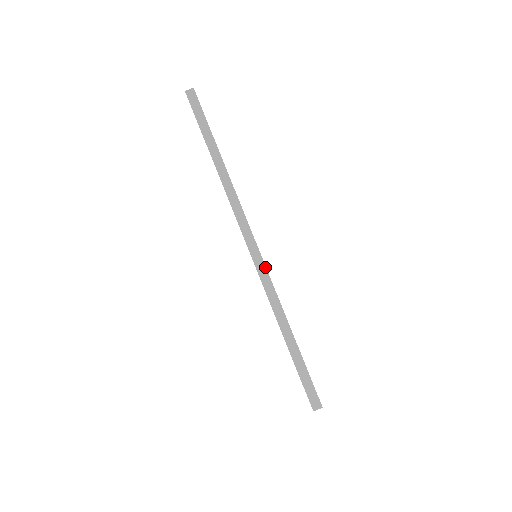
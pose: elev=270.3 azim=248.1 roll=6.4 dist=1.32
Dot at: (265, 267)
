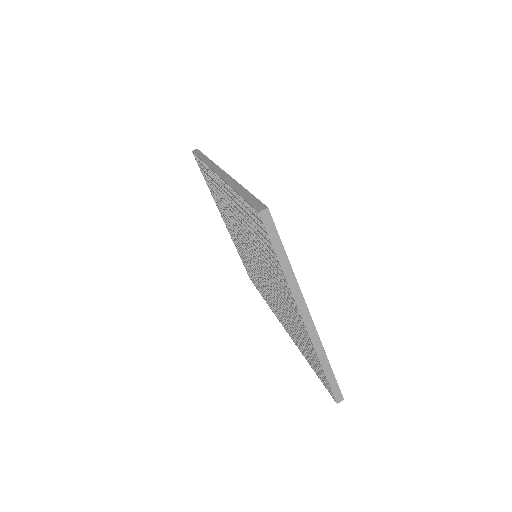
Dot at: (228, 175)
